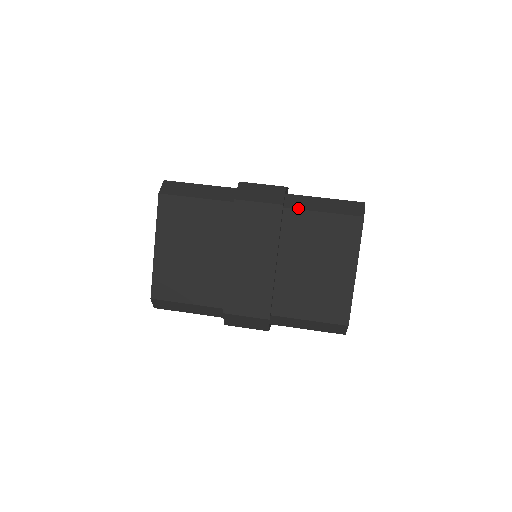
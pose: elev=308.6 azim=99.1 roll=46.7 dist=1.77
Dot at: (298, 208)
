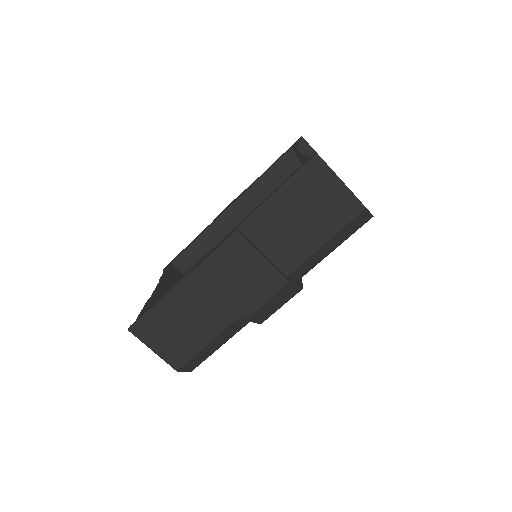
Dot at: occluded
